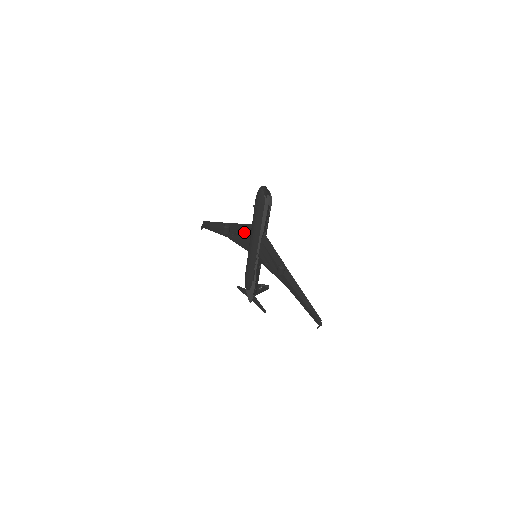
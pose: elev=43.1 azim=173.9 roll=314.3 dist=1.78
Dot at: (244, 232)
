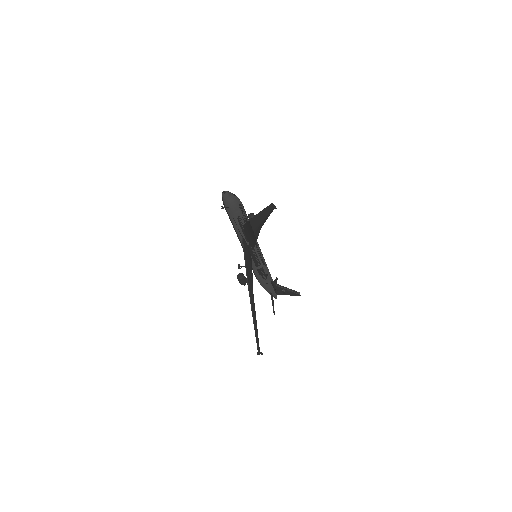
Dot at: occluded
